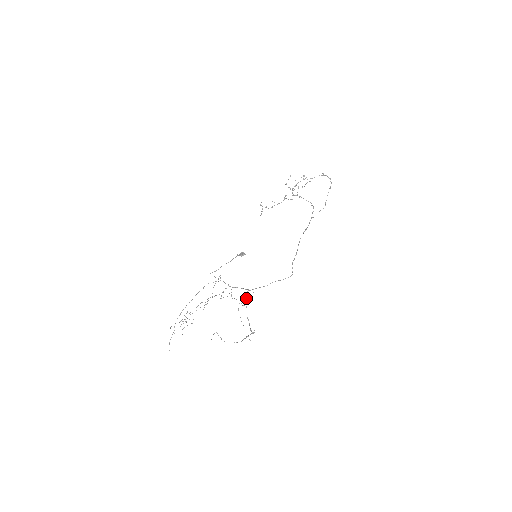
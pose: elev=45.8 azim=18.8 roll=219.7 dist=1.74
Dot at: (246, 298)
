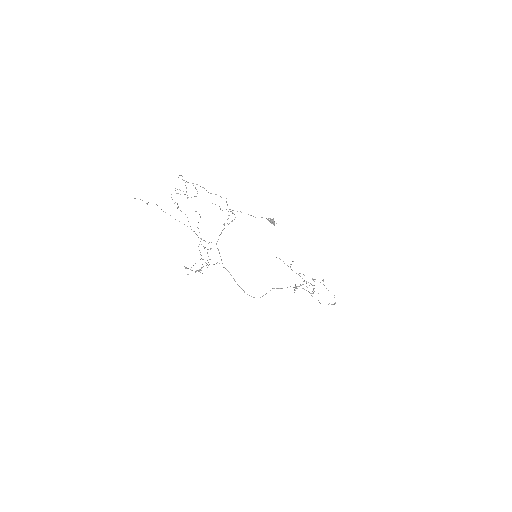
Dot at: (214, 264)
